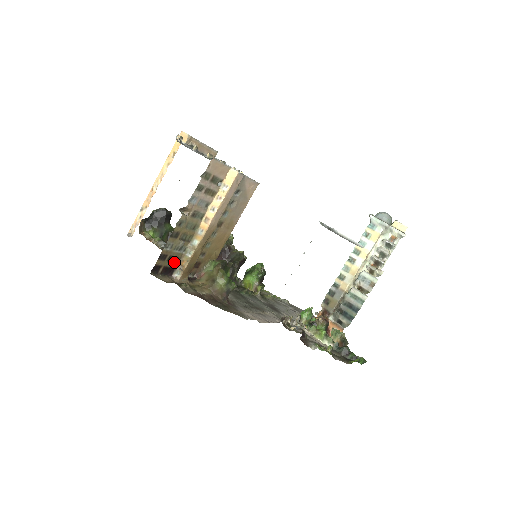
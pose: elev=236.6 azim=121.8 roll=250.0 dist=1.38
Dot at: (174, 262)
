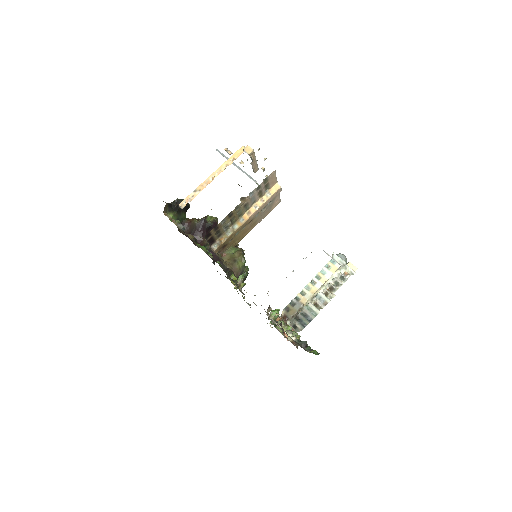
Dot at: (217, 236)
